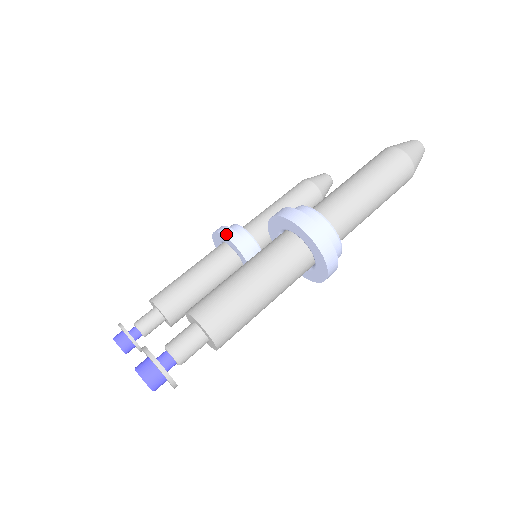
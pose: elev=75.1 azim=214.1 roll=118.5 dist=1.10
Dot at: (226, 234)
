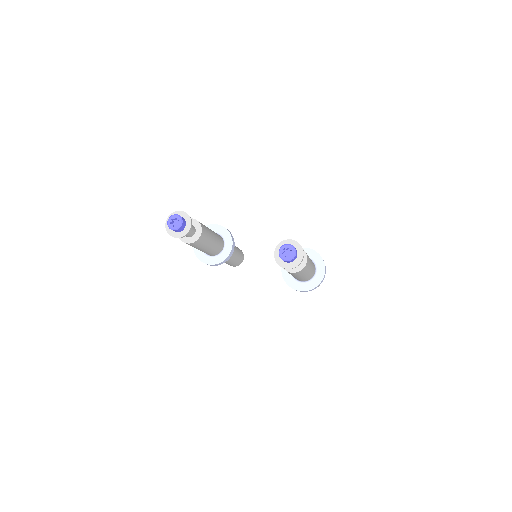
Dot at: occluded
